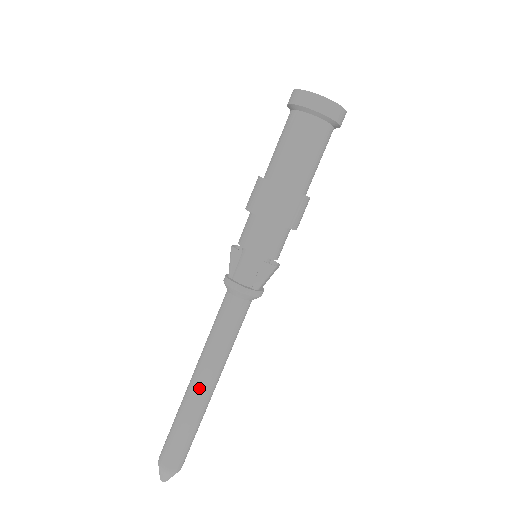
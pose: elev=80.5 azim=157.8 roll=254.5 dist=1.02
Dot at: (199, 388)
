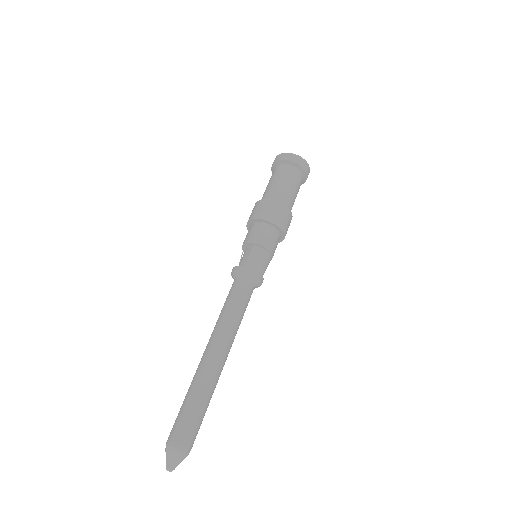
Dot at: (203, 355)
